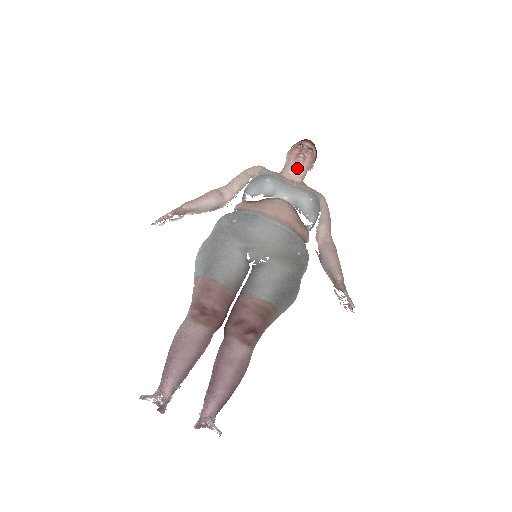
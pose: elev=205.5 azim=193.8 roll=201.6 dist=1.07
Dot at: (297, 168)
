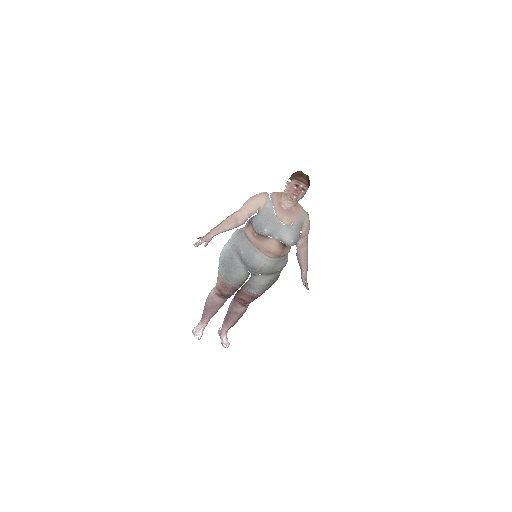
Dot at: (291, 201)
